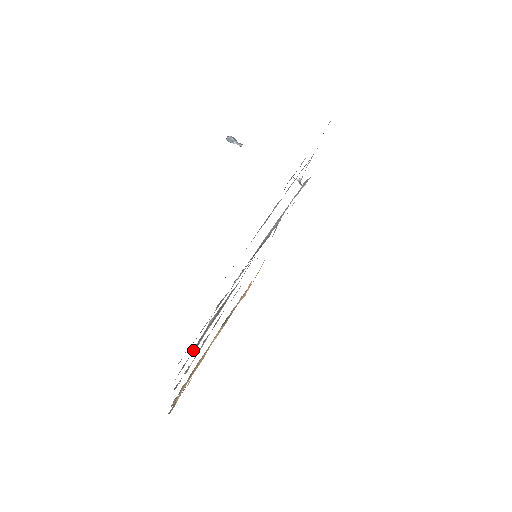
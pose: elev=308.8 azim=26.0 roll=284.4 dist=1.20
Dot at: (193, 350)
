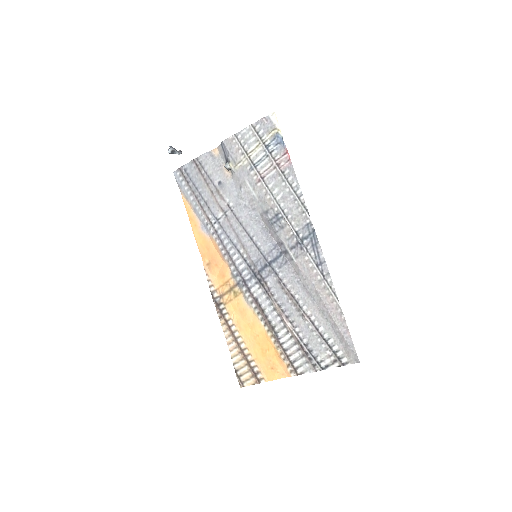
Dot at: (308, 350)
